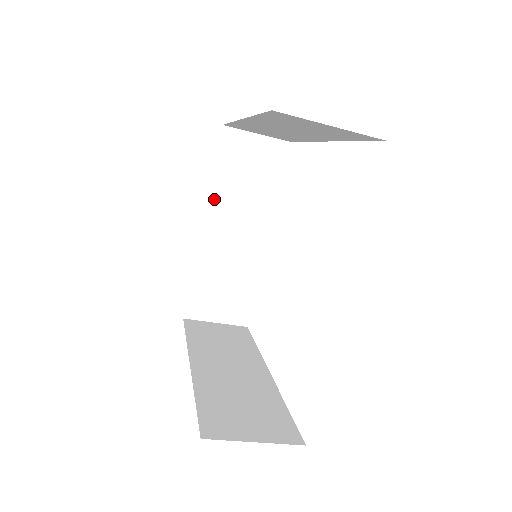
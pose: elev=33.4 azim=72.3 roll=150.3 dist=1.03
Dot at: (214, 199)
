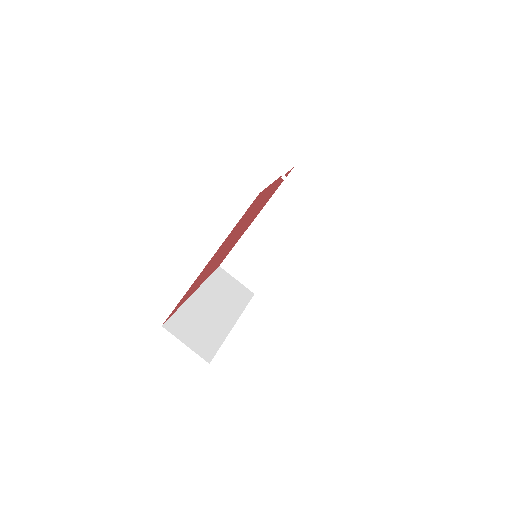
Dot at: (206, 286)
